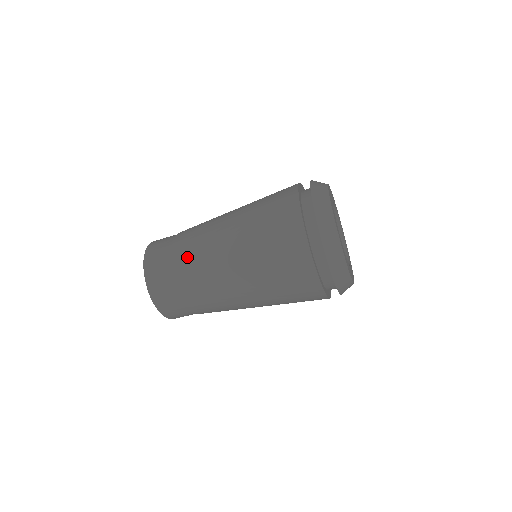
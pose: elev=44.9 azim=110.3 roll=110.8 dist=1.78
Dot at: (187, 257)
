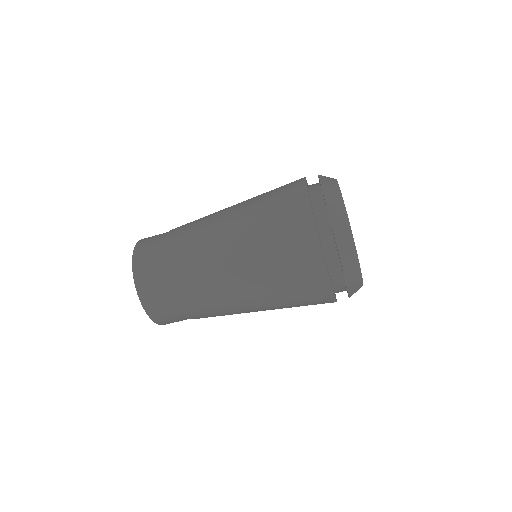
Dot at: (184, 265)
